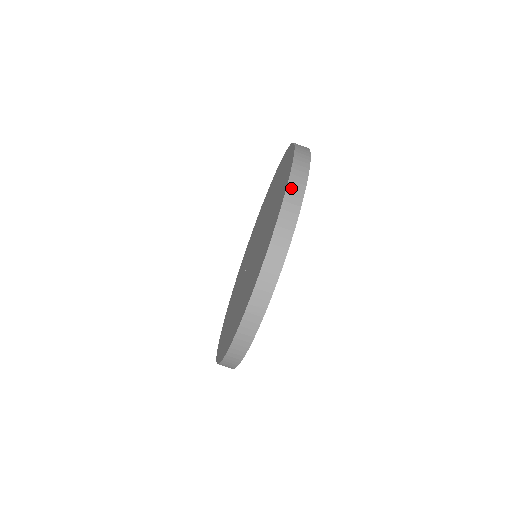
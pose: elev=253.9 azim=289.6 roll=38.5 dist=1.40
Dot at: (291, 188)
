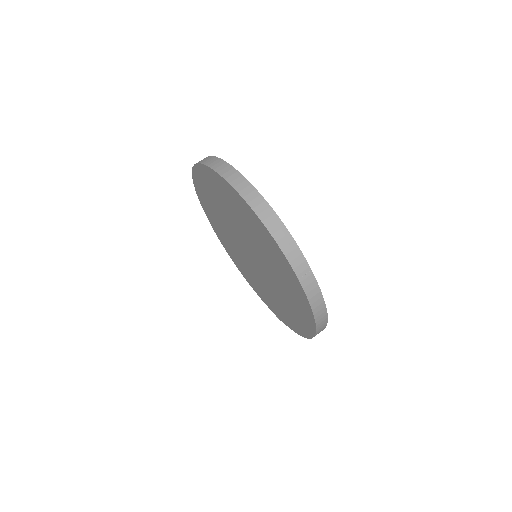
Dot at: occluded
